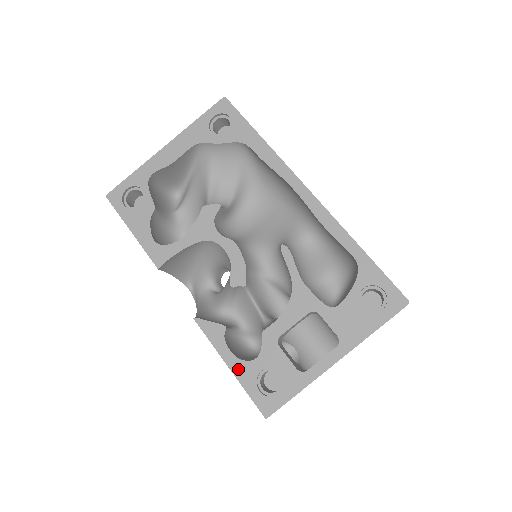
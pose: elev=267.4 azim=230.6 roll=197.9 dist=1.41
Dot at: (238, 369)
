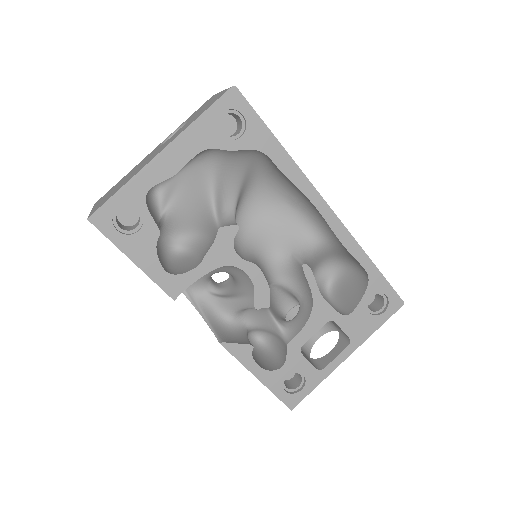
Dot at: (266, 379)
